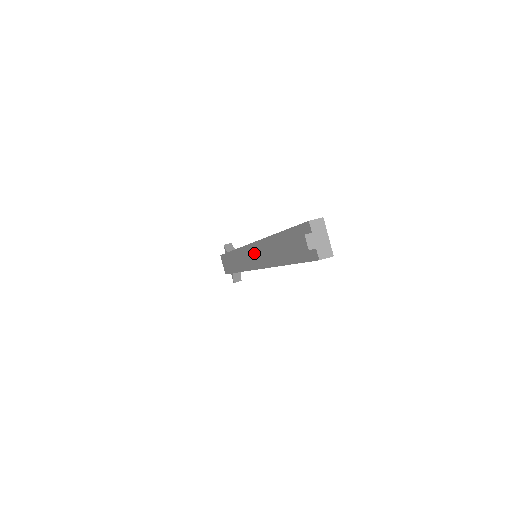
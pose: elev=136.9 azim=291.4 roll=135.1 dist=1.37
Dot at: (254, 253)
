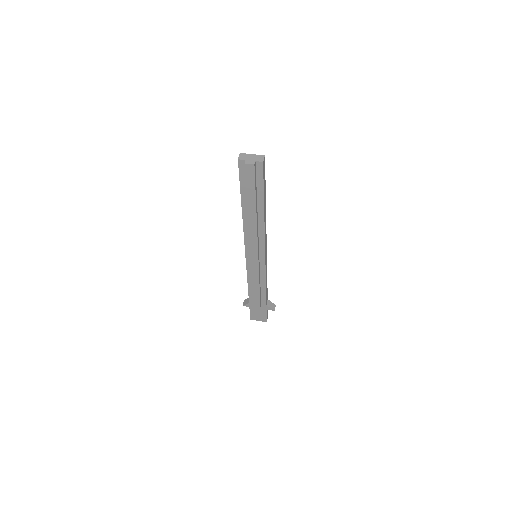
Dot at: (251, 246)
